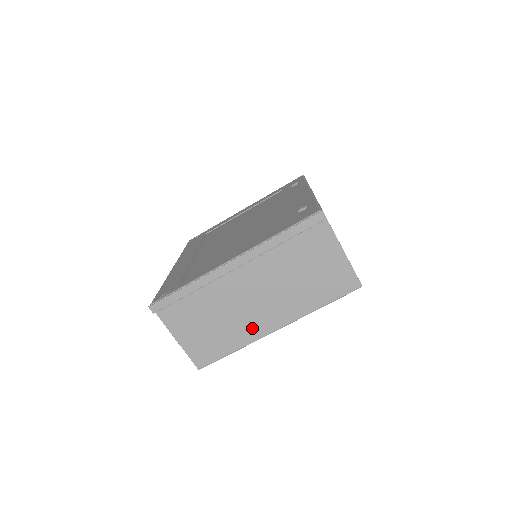
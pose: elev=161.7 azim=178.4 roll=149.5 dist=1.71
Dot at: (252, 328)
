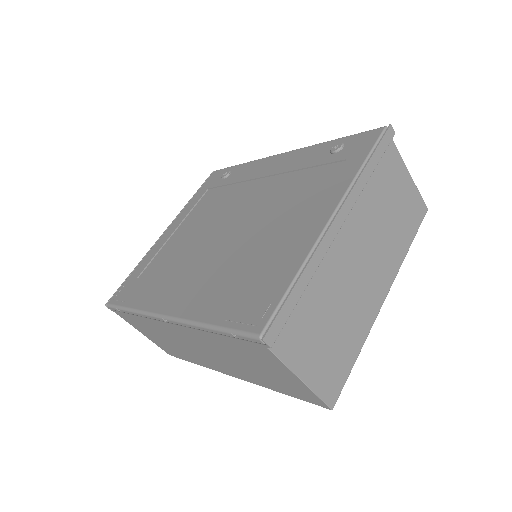
Dot at: (366, 309)
